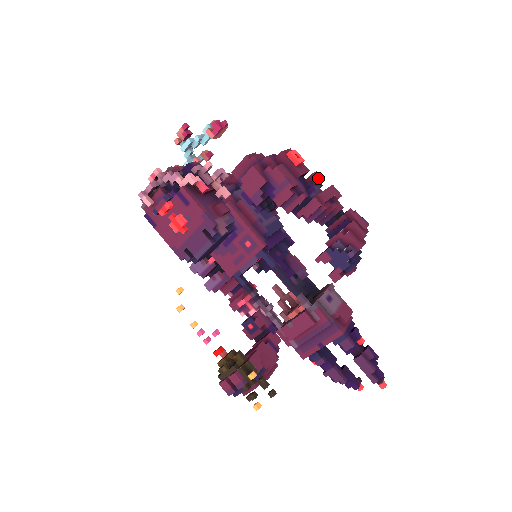
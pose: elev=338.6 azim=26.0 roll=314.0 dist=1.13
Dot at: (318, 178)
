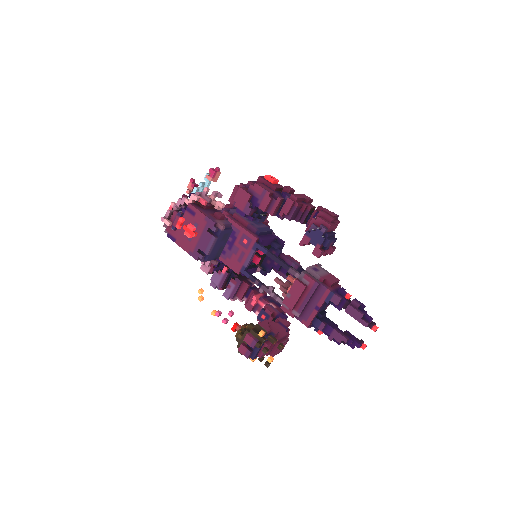
Dot at: (290, 189)
